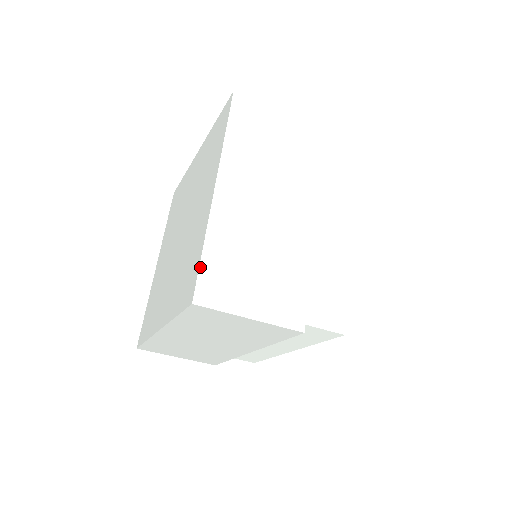
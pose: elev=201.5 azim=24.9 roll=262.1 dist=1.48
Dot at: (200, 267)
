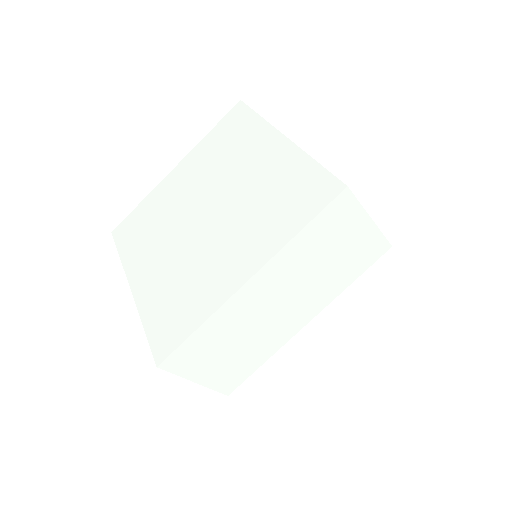
Dot at: (327, 170)
